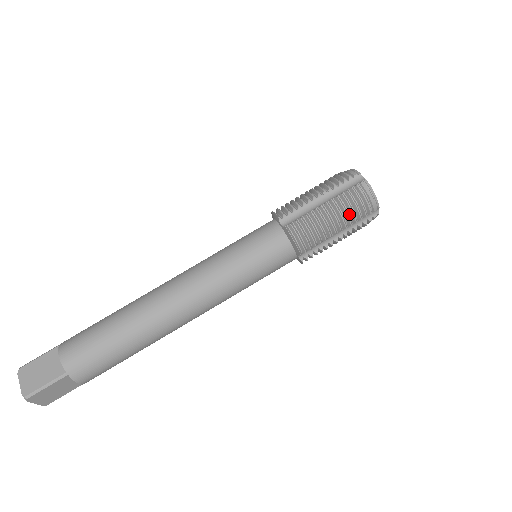
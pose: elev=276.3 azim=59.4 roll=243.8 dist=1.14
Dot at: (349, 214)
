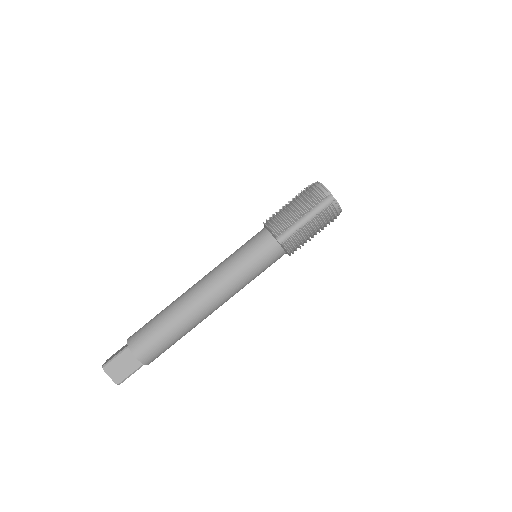
Dot at: (307, 202)
